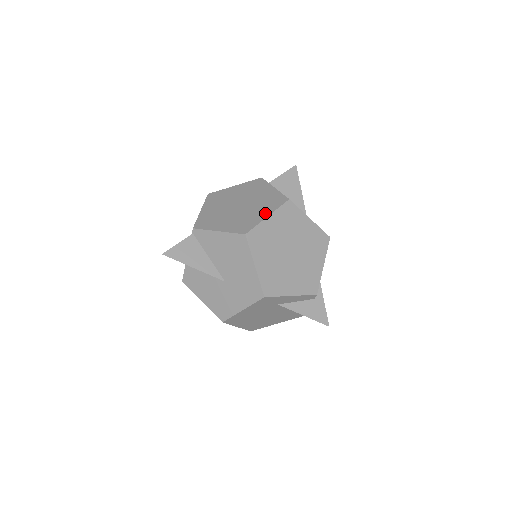
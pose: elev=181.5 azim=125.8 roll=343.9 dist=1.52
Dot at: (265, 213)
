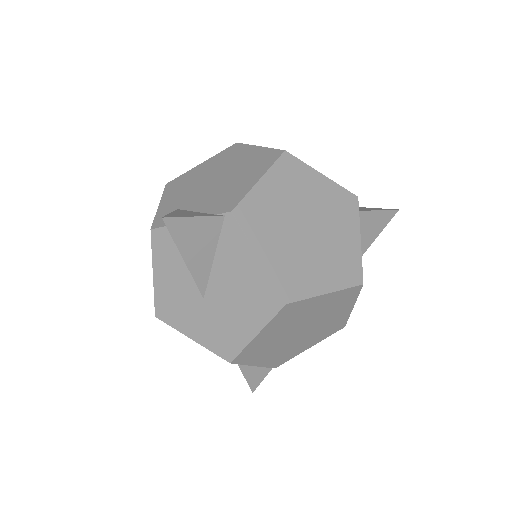
Dot at: (327, 283)
